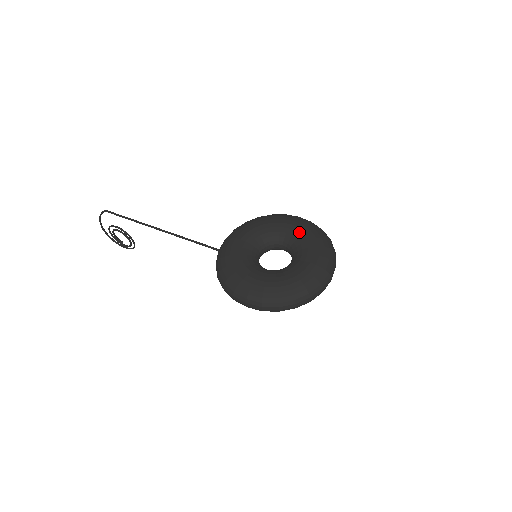
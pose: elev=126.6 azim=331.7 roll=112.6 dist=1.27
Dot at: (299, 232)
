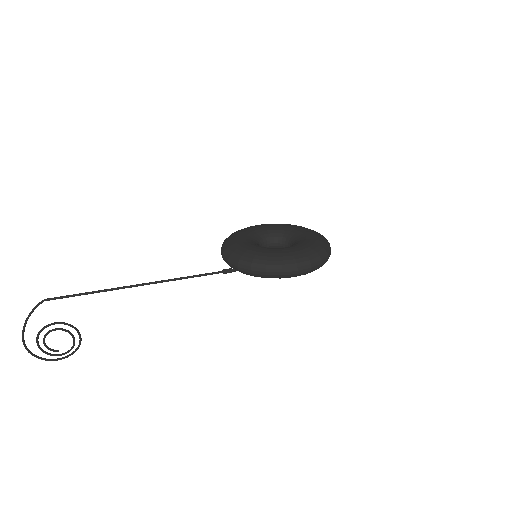
Dot at: (276, 226)
